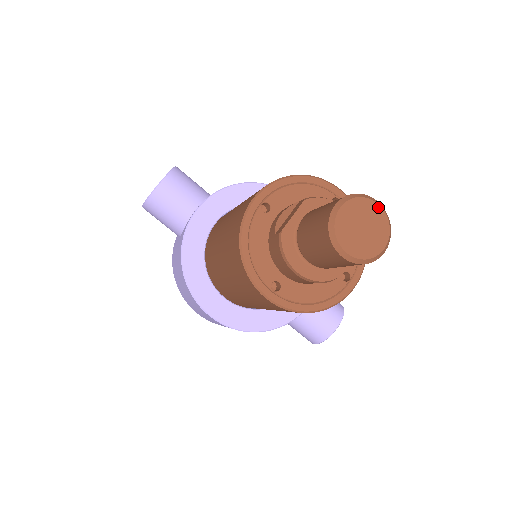
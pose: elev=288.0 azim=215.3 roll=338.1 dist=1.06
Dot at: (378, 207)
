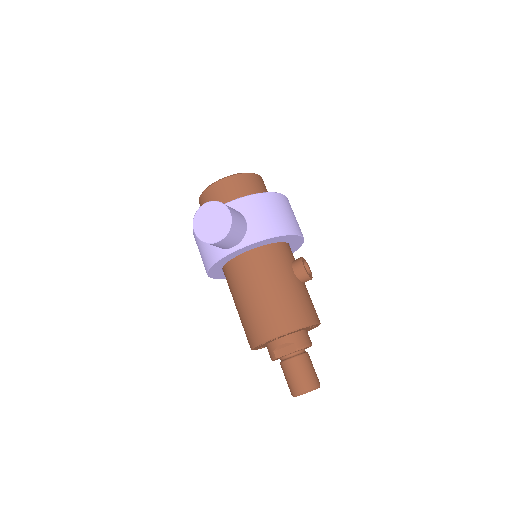
Dot at: occluded
